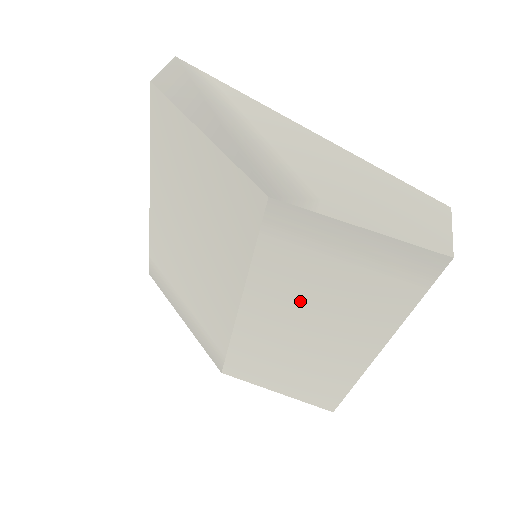
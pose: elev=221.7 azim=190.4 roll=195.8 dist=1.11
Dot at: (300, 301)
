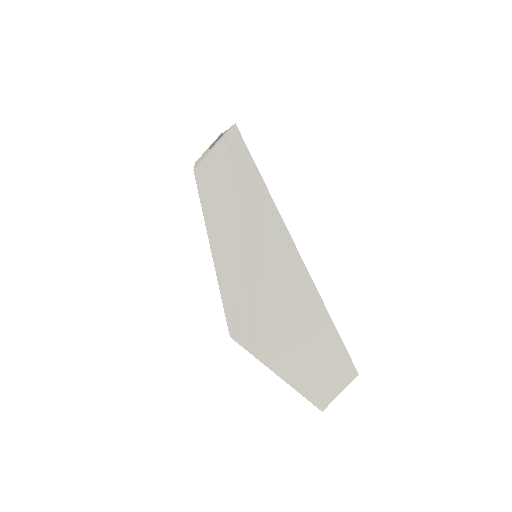
Dot at: occluded
